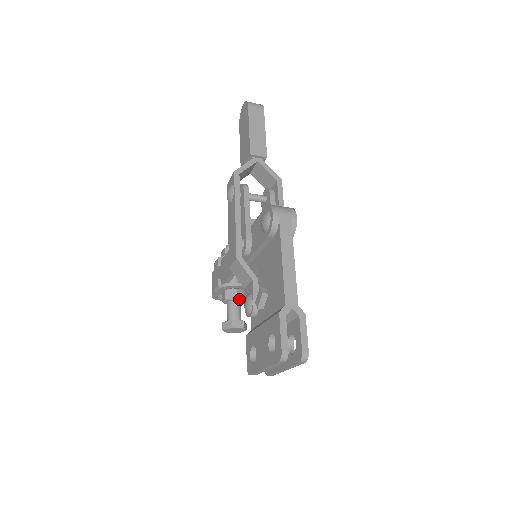
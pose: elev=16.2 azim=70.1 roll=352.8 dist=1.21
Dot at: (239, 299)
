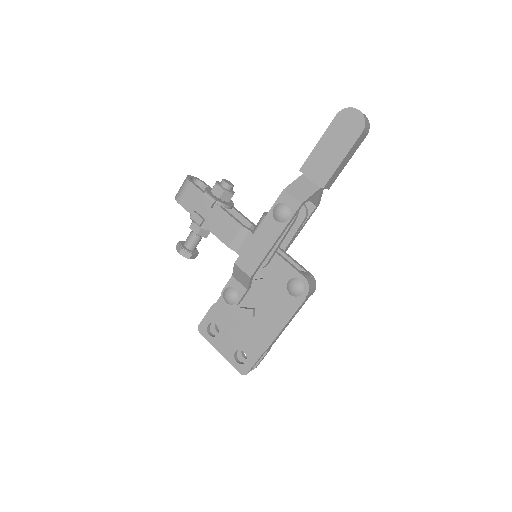
Dot at: (206, 237)
